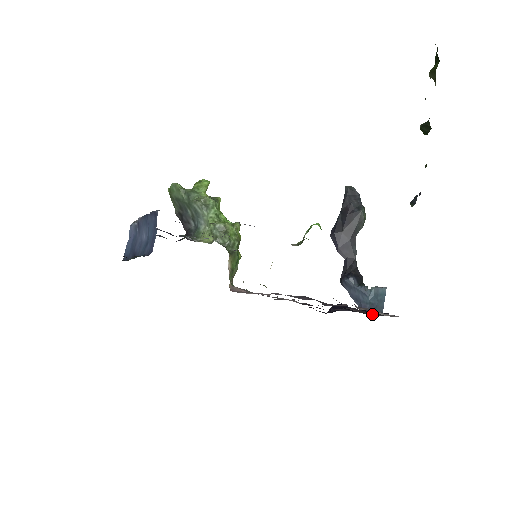
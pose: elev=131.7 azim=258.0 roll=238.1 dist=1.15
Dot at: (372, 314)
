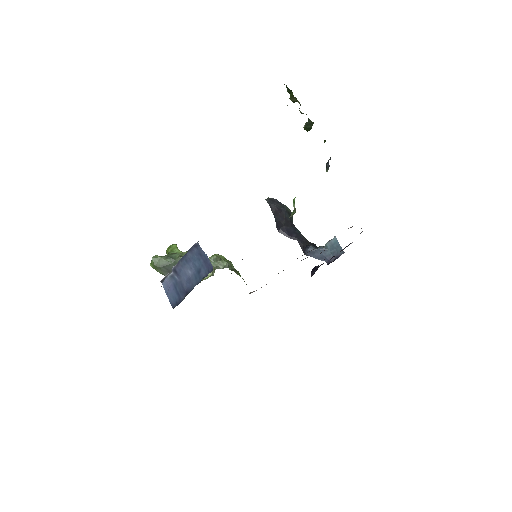
Dot at: occluded
